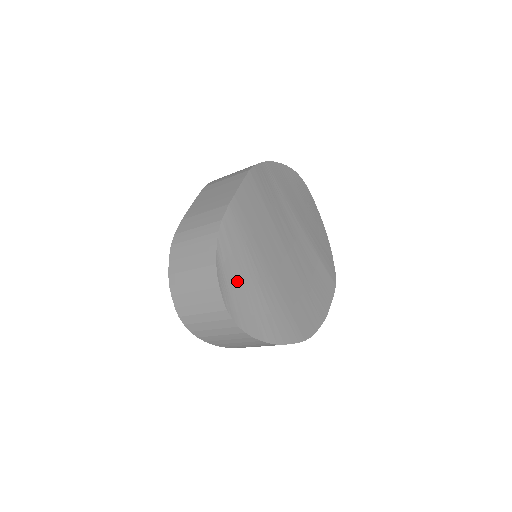
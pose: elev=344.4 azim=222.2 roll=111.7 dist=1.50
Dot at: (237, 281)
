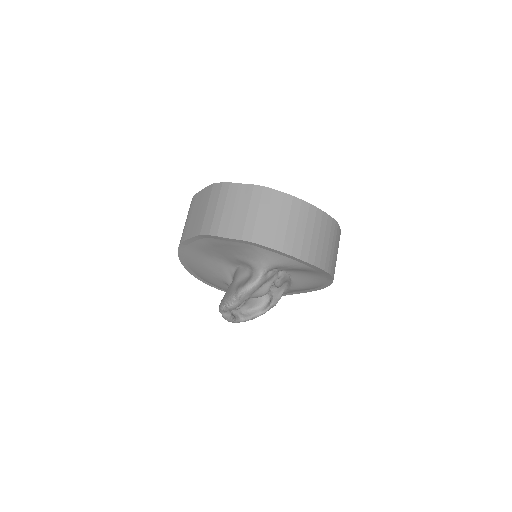
Dot at: occluded
